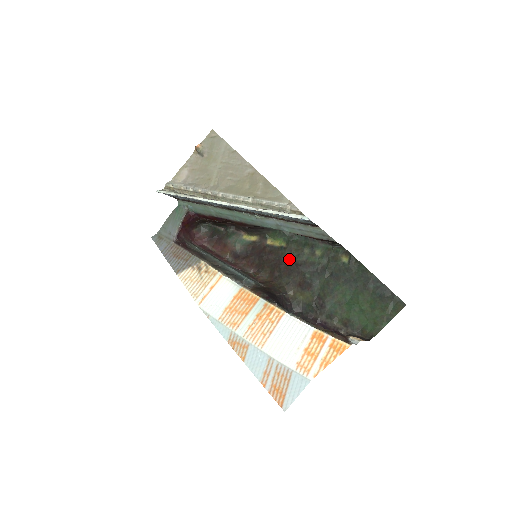
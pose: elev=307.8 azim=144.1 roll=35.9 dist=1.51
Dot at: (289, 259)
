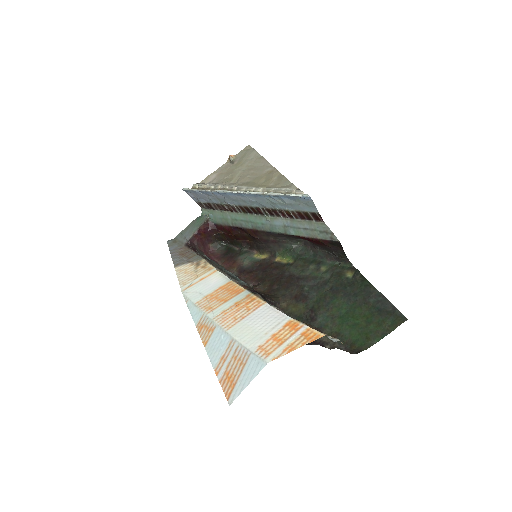
Dot at: (292, 273)
